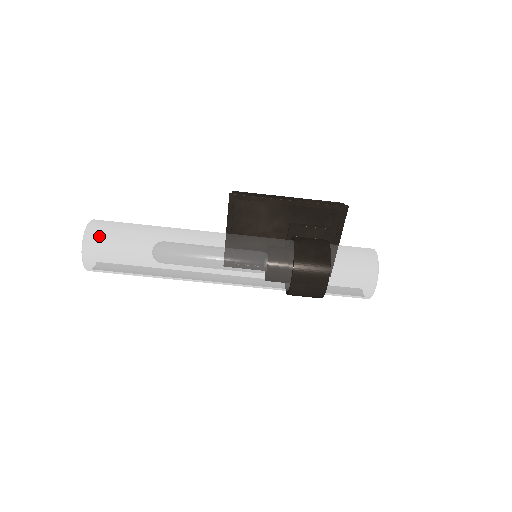
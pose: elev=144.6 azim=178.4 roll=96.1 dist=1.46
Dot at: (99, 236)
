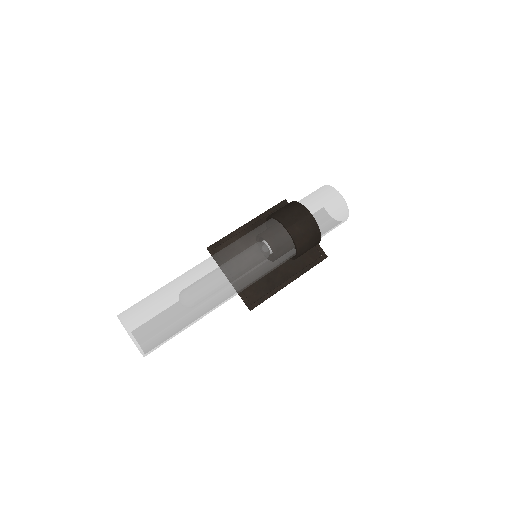
Dot at: (130, 309)
